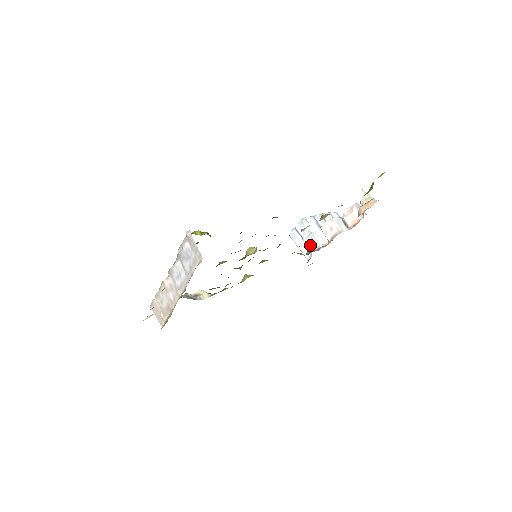
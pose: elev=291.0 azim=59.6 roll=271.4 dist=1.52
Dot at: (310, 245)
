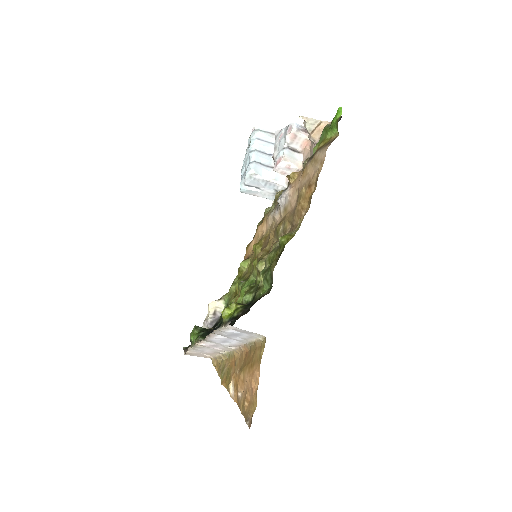
Dot at: (272, 190)
